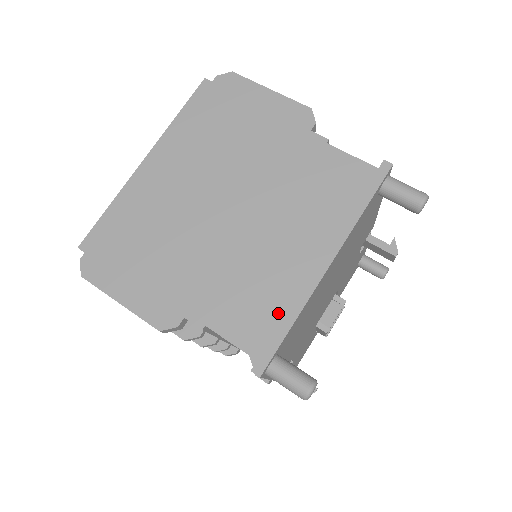
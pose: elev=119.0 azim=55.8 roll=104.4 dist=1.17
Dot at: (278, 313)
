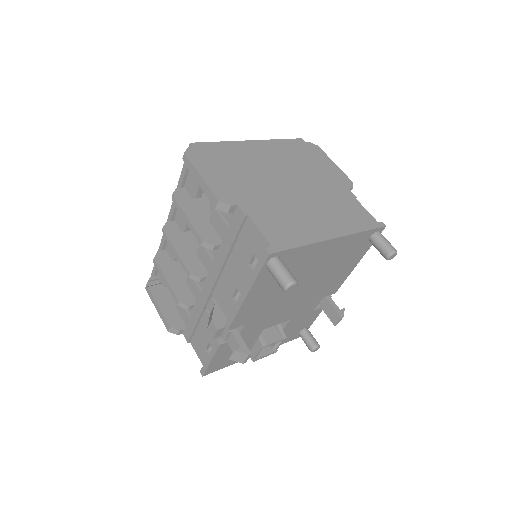
Dot at: (295, 237)
